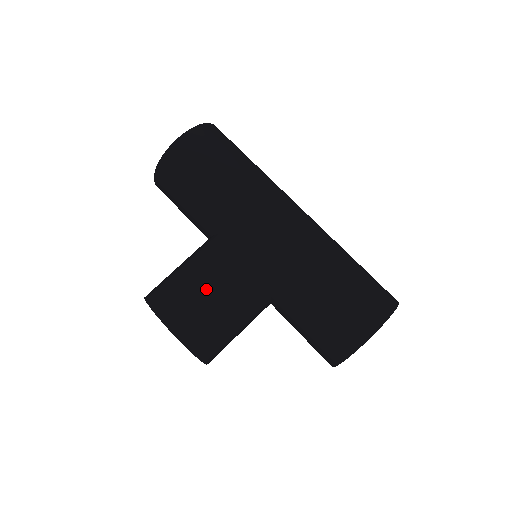
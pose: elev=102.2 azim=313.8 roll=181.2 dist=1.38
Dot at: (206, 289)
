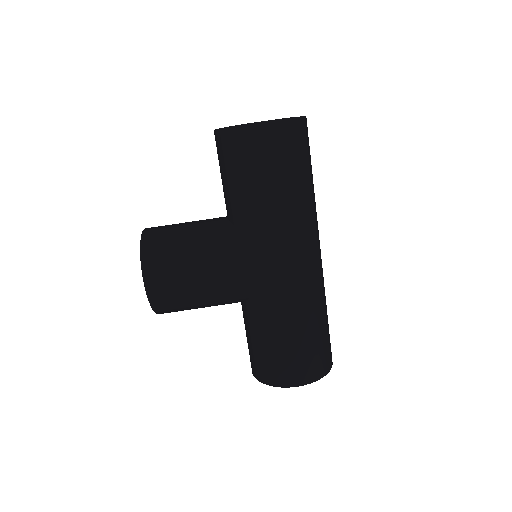
Dot at: (195, 276)
